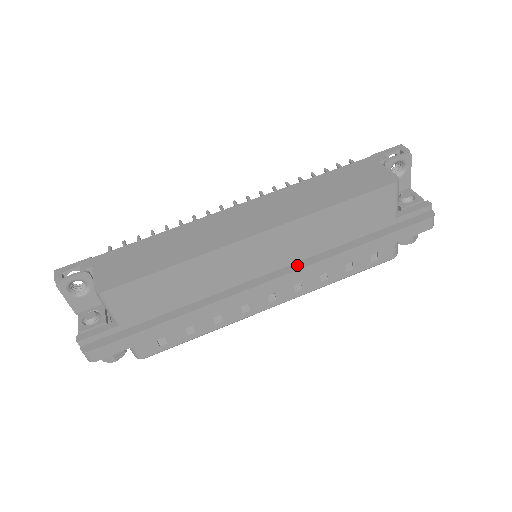
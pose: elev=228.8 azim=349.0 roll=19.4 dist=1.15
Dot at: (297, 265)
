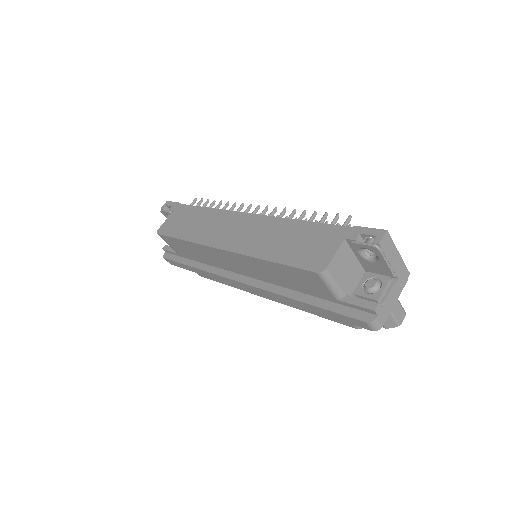
Dot at: (260, 283)
